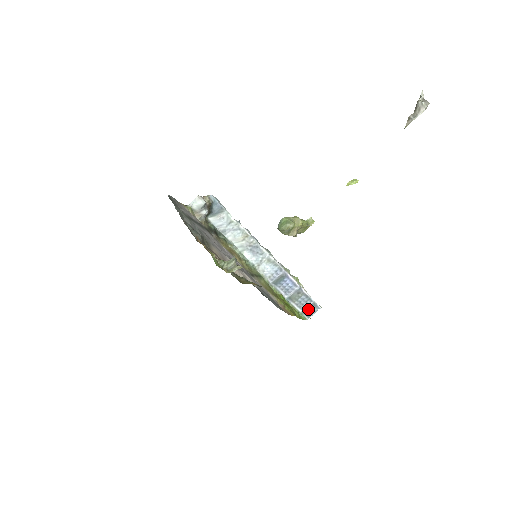
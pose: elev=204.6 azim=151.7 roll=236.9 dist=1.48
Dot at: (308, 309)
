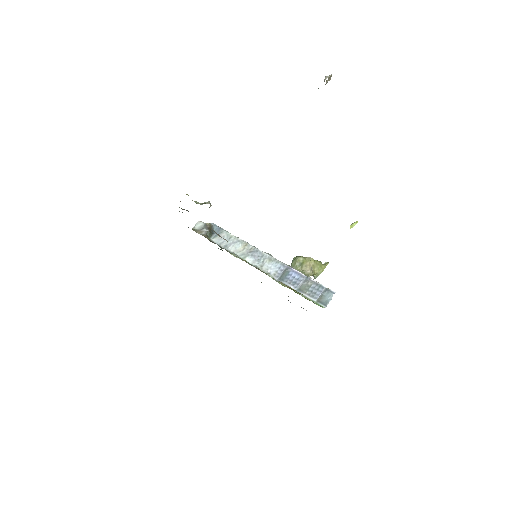
Dot at: (322, 297)
